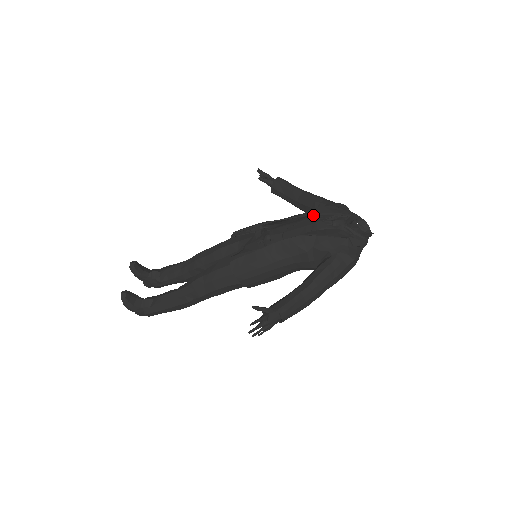
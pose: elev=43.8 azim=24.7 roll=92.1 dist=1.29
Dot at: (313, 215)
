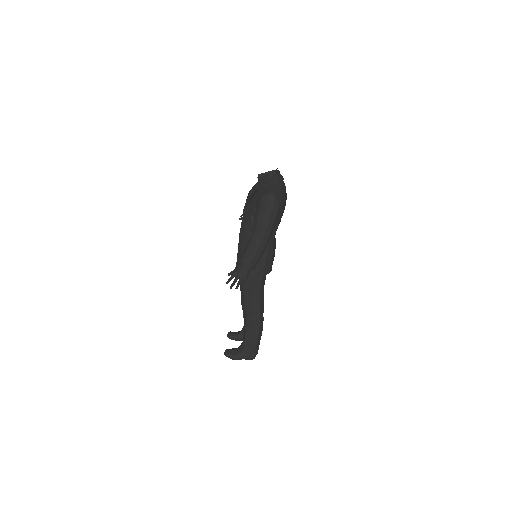
Dot at: occluded
